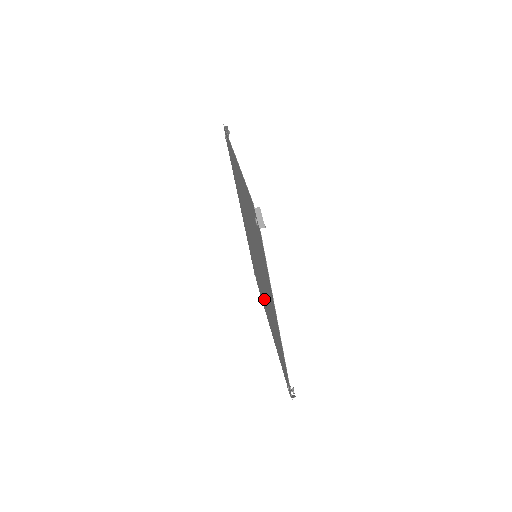
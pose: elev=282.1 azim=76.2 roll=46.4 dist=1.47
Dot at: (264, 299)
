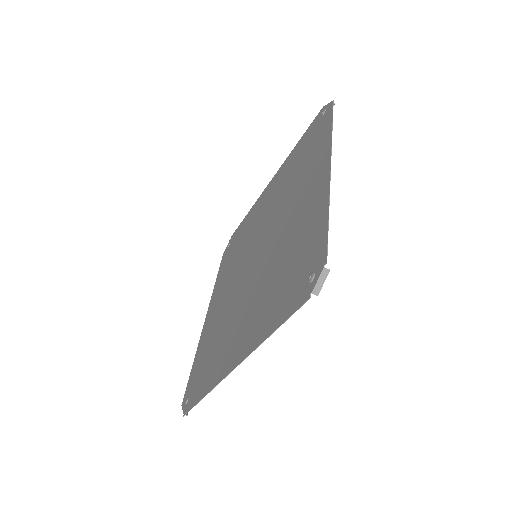
Dot at: (226, 290)
